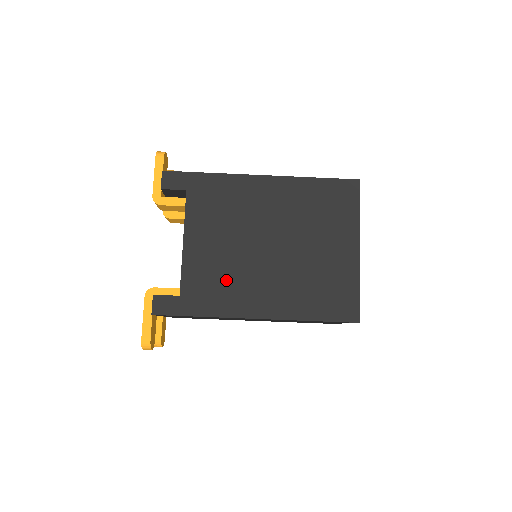
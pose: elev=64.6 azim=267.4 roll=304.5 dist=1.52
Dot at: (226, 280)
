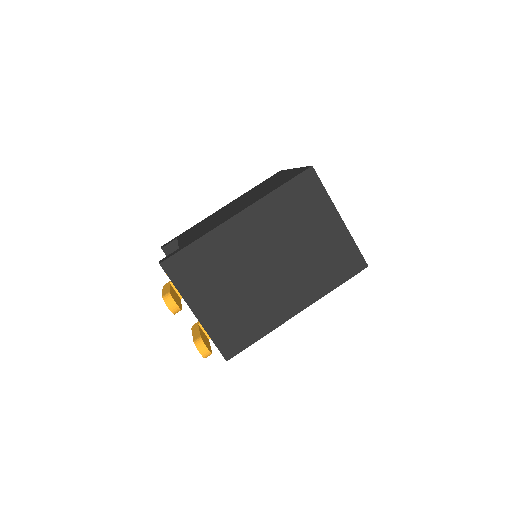
Dot at: (210, 226)
